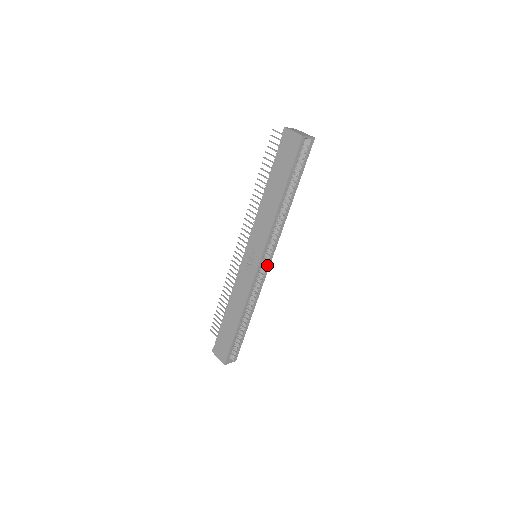
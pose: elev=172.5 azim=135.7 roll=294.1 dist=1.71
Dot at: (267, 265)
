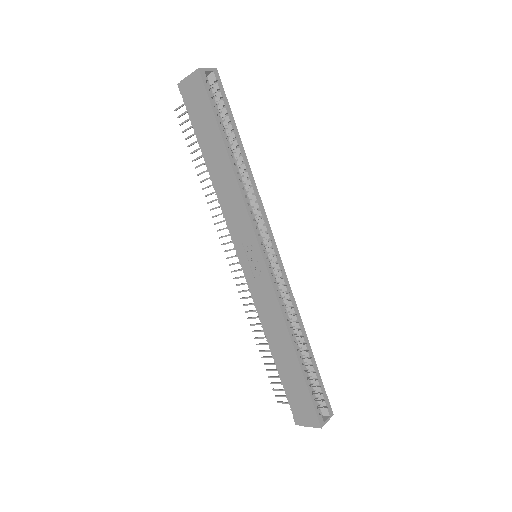
Dot at: (275, 255)
